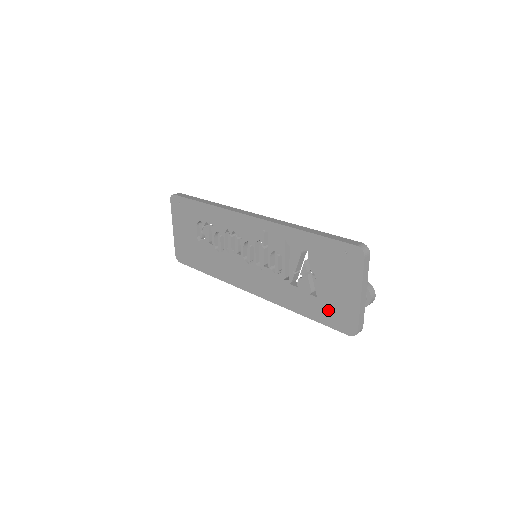
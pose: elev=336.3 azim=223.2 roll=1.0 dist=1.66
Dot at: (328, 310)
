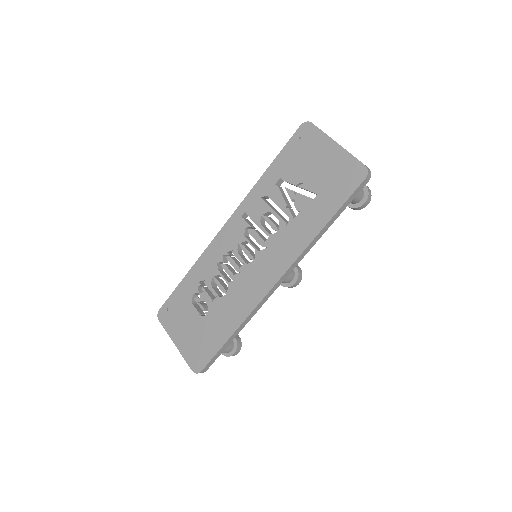
Dot at: (333, 188)
